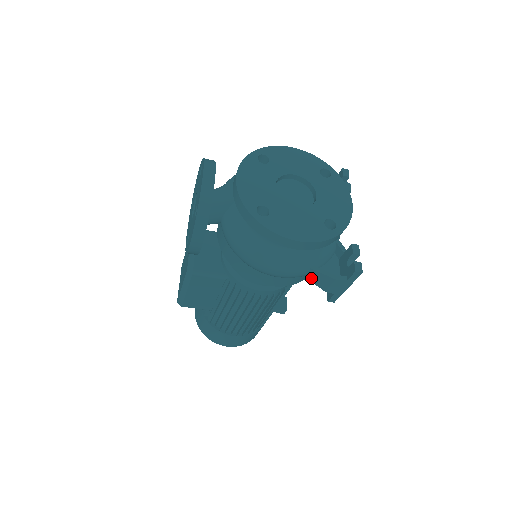
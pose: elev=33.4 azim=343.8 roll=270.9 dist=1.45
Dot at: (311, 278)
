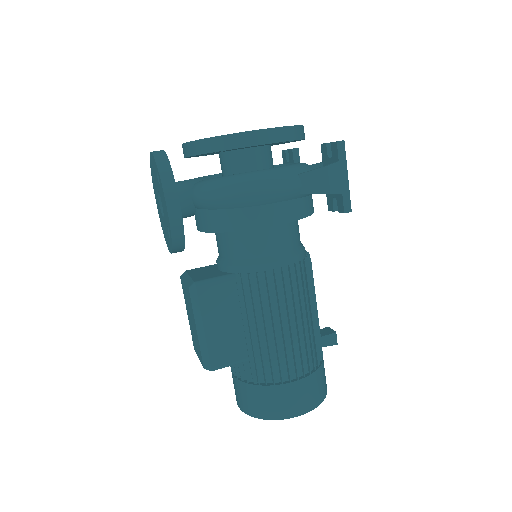
Dot at: (307, 189)
